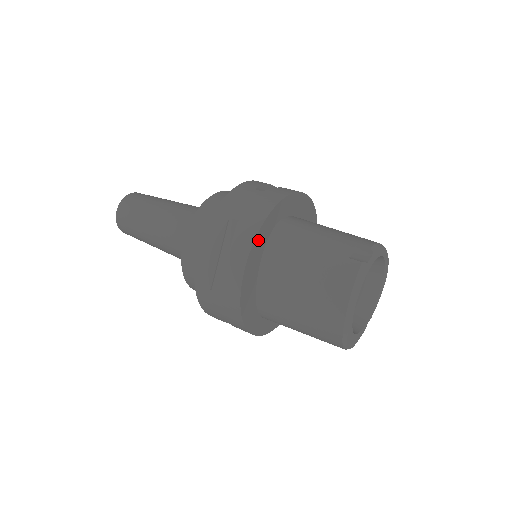
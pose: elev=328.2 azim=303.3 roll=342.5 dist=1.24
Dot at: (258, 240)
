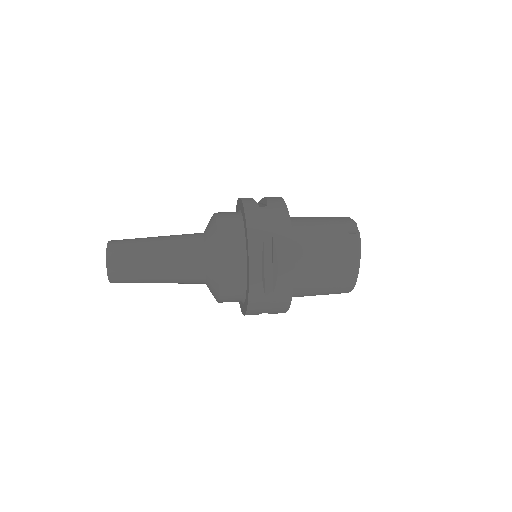
Dot at: (292, 244)
